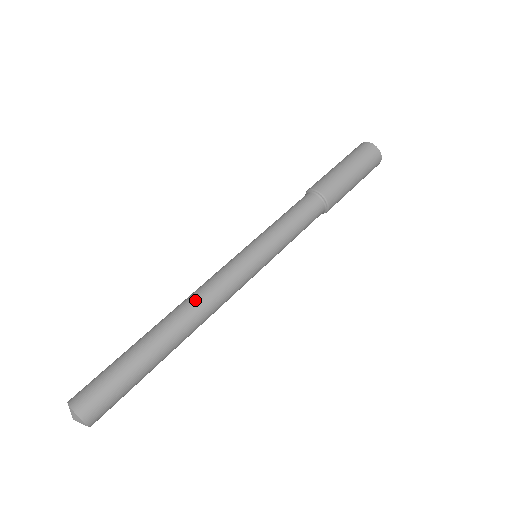
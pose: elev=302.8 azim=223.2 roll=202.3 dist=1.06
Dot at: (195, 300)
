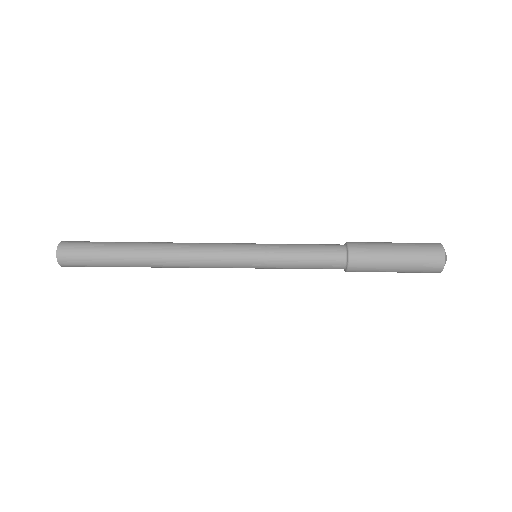
Dot at: occluded
